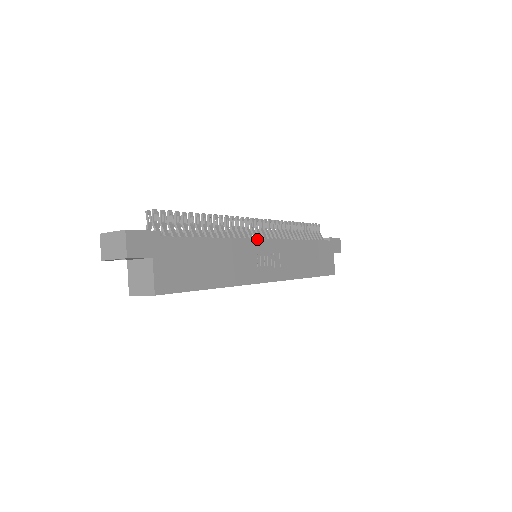
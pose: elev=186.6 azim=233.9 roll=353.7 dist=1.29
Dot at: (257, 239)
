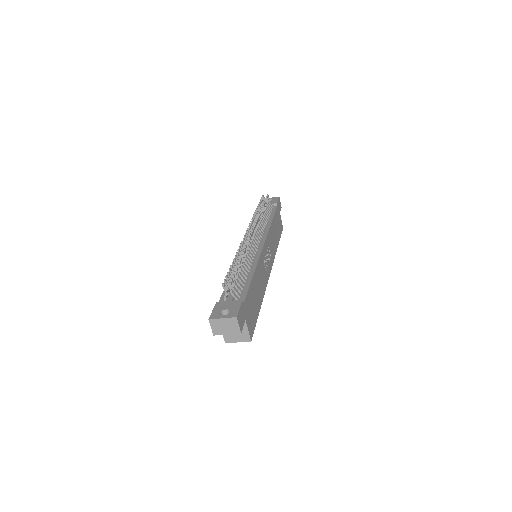
Dot at: (262, 250)
